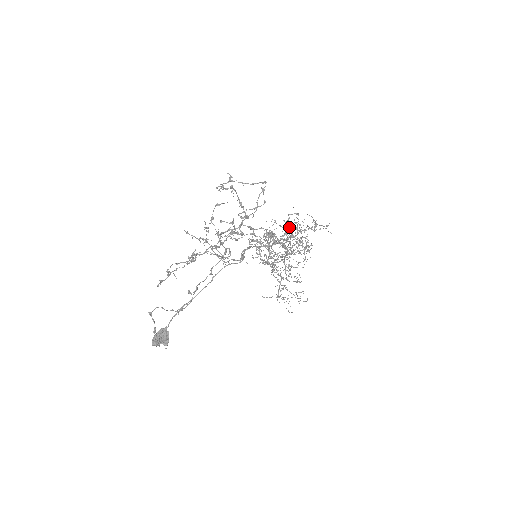
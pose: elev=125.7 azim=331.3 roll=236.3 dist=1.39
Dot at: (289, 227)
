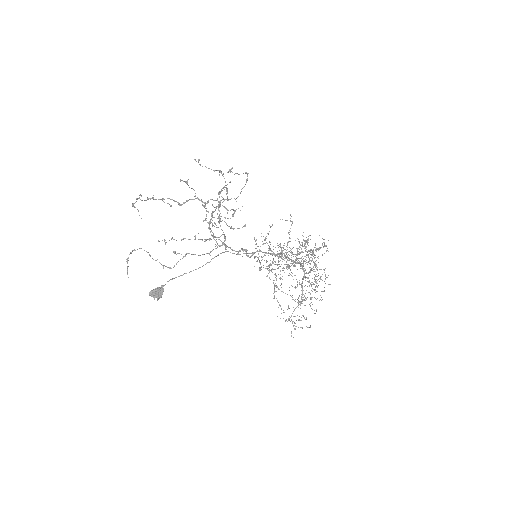
Dot at: (300, 244)
